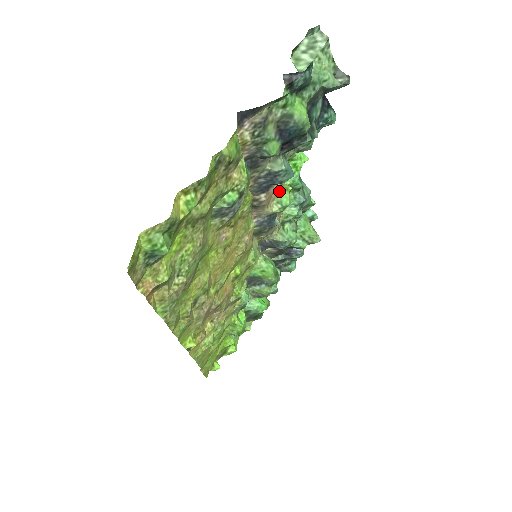
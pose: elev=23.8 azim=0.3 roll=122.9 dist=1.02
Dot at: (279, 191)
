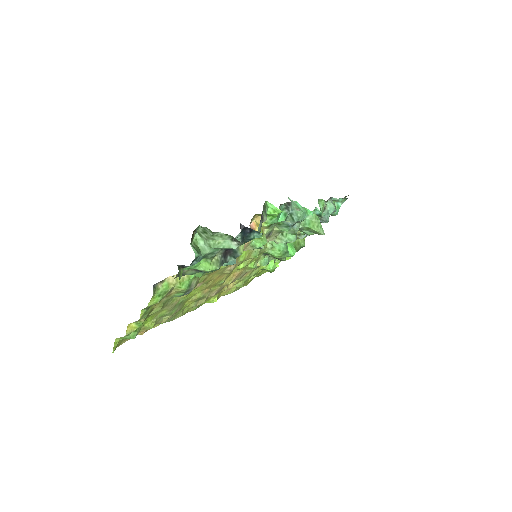
Dot at: (253, 239)
